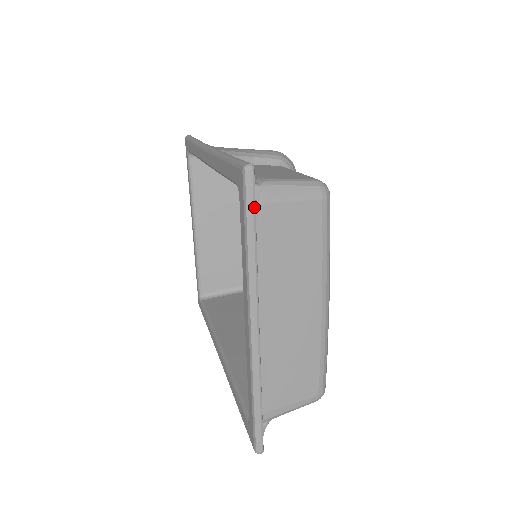
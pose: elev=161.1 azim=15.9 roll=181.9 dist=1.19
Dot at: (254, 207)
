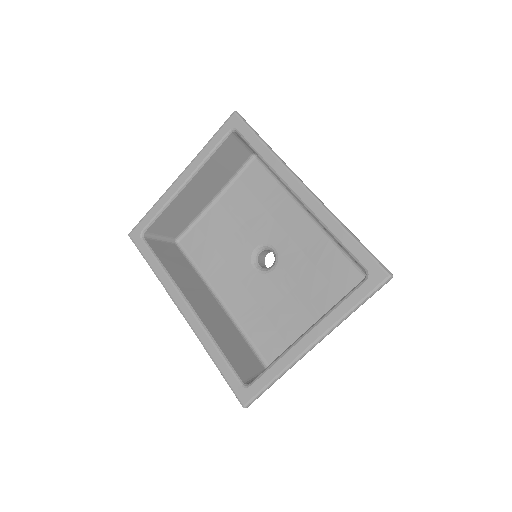
Dot at: occluded
